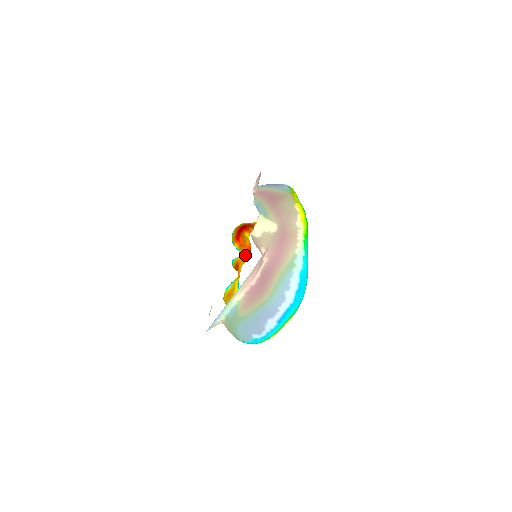
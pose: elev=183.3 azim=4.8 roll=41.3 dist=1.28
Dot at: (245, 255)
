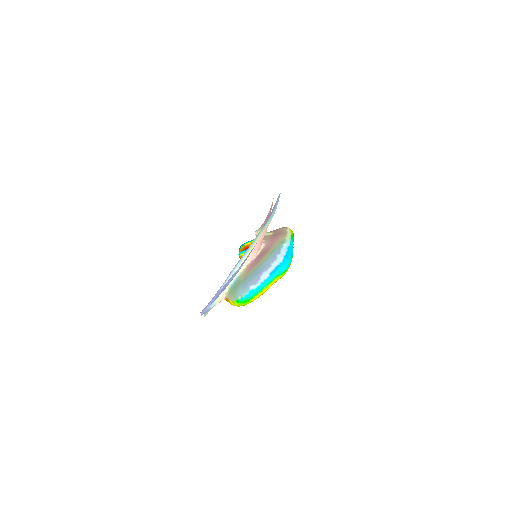
Dot at: occluded
